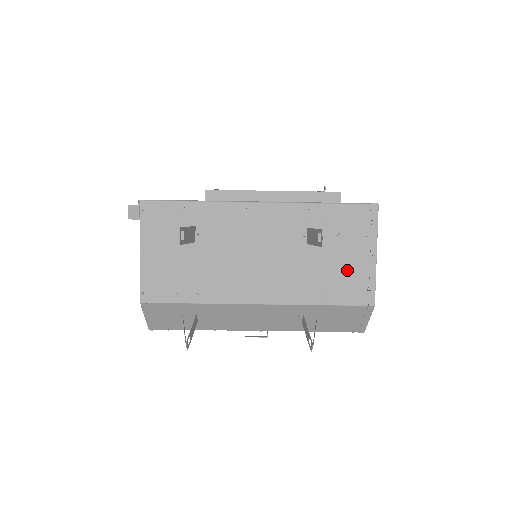
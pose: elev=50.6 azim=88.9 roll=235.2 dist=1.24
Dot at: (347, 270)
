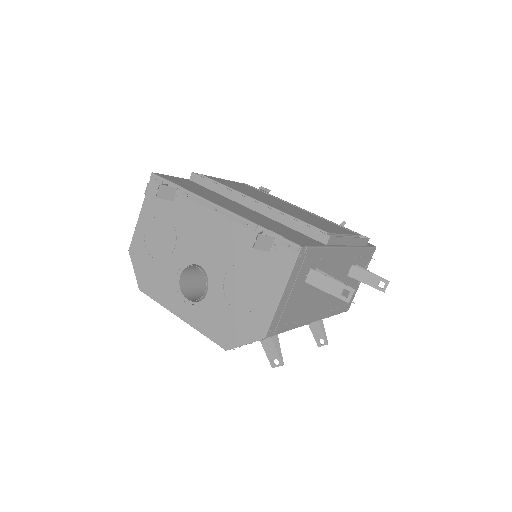
Dot at: occluded
